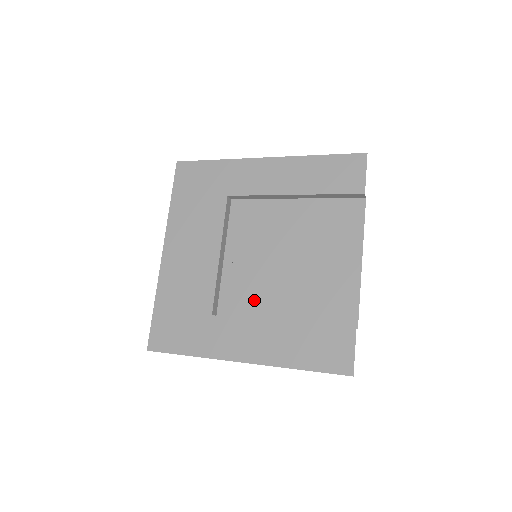
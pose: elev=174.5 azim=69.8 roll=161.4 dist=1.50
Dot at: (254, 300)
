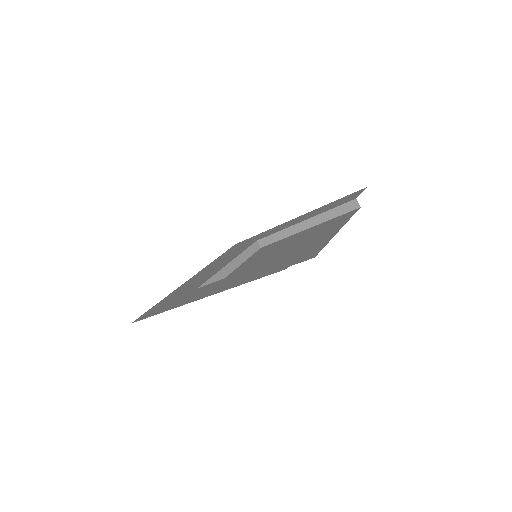
Dot at: occluded
